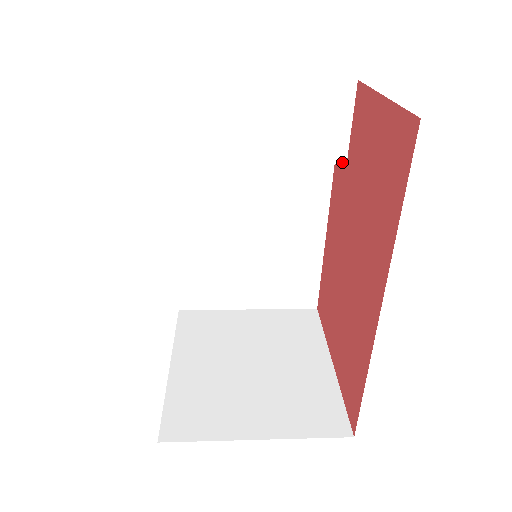
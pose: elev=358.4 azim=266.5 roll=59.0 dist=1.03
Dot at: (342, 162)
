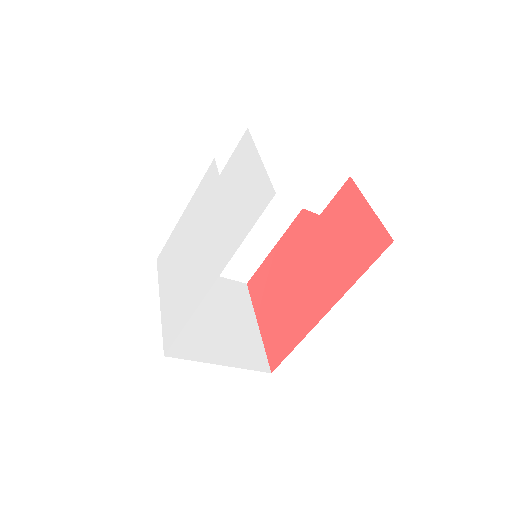
Dot at: (318, 213)
